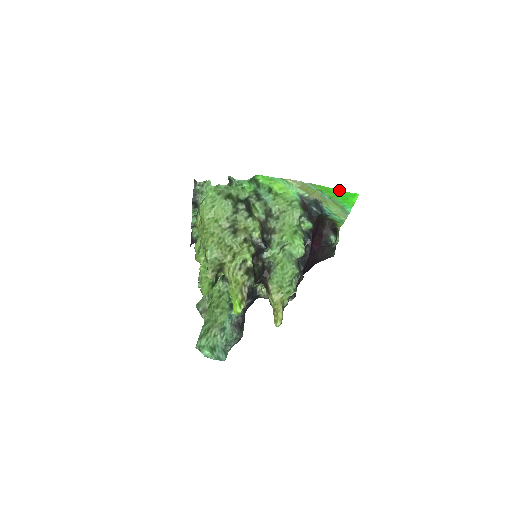
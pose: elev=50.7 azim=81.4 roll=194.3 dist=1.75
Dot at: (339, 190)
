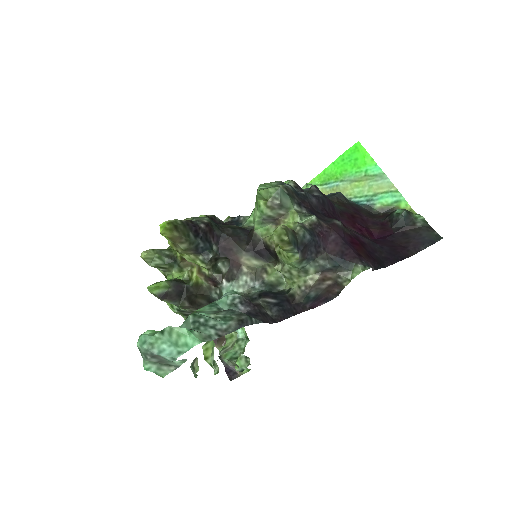
Dot at: (336, 161)
